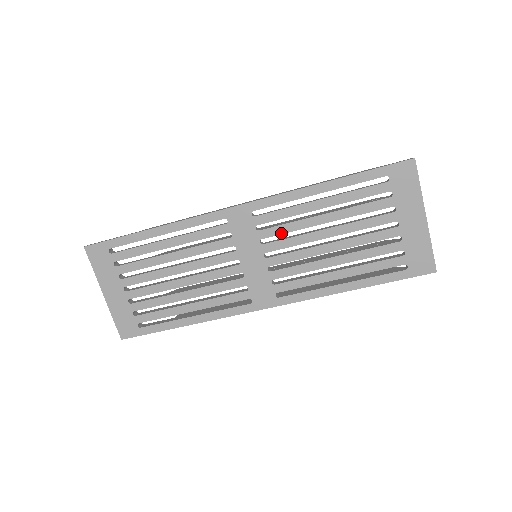
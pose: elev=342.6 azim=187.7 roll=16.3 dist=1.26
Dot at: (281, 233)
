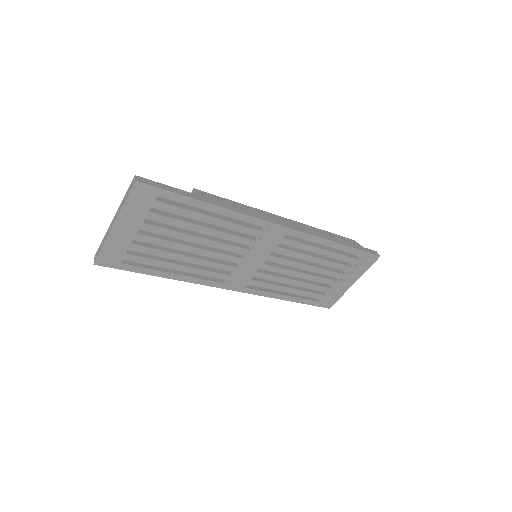
Dot at: (287, 255)
